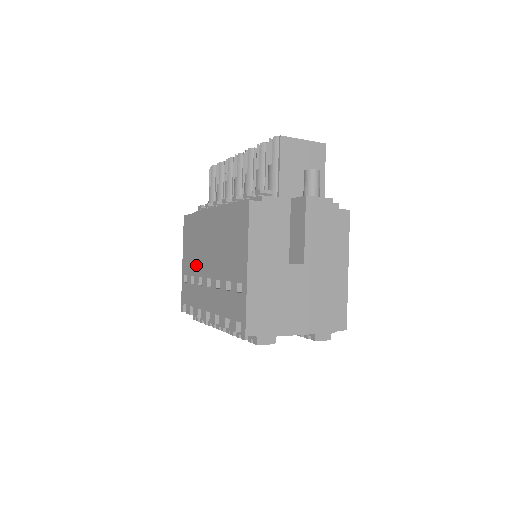
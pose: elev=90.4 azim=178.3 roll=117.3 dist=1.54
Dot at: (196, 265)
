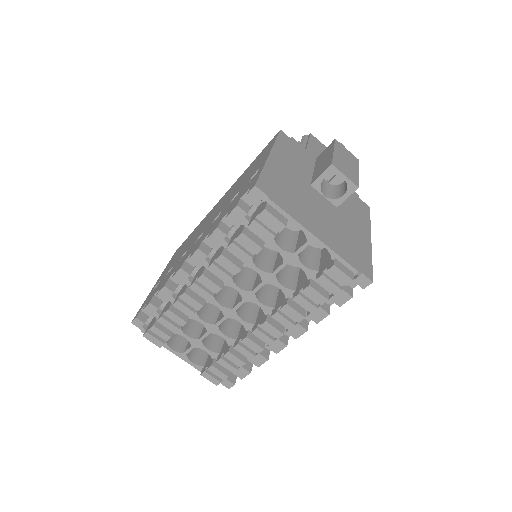
Dot at: (182, 253)
